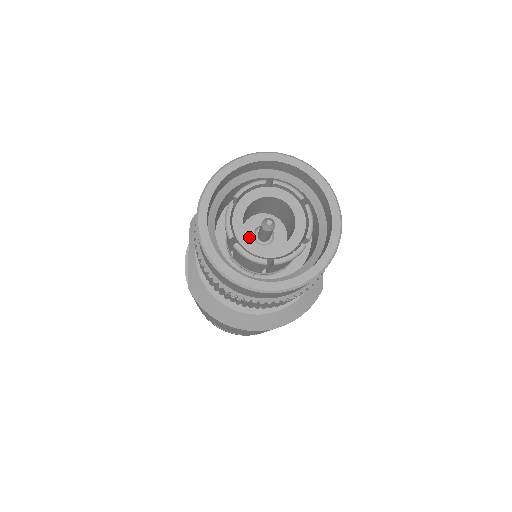
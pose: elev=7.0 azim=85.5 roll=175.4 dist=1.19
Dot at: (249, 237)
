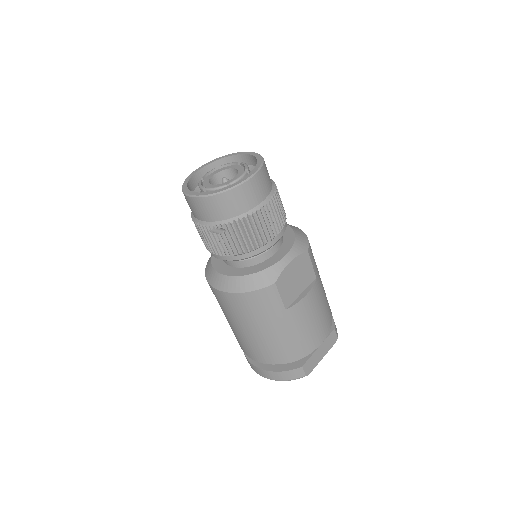
Dot at: occluded
